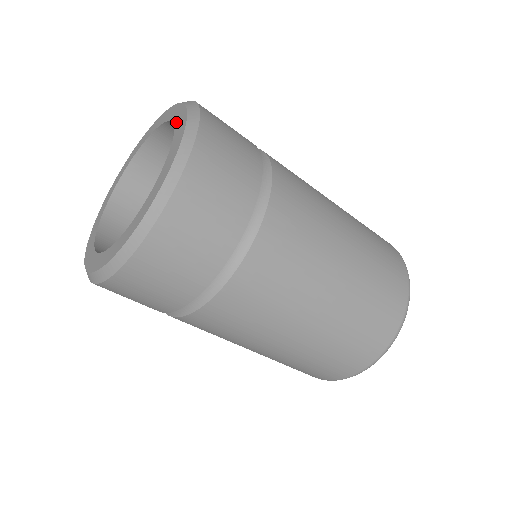
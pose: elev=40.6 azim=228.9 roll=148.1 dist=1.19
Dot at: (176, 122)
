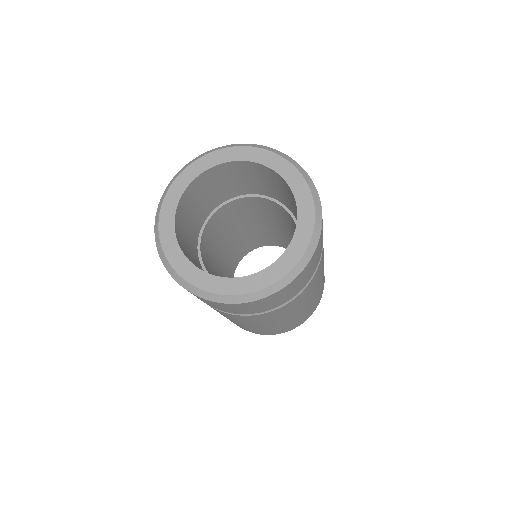
Dot at: (287, 178)
